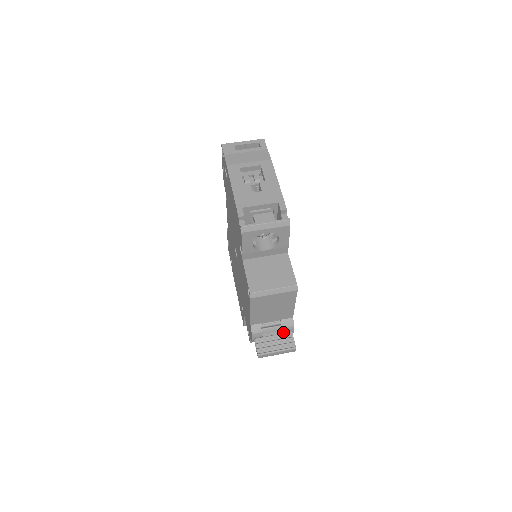
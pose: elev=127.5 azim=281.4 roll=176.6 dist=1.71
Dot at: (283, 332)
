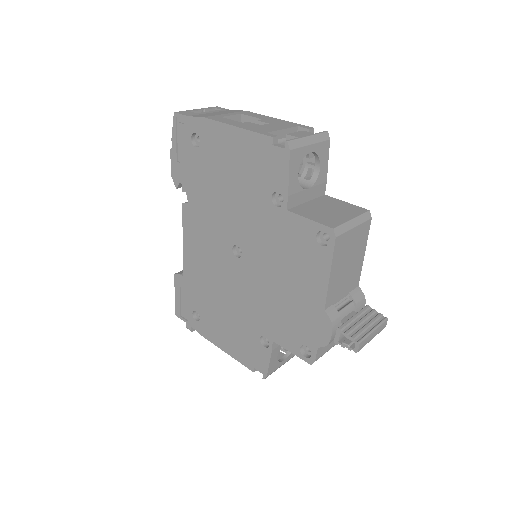
Dot at: occluded
